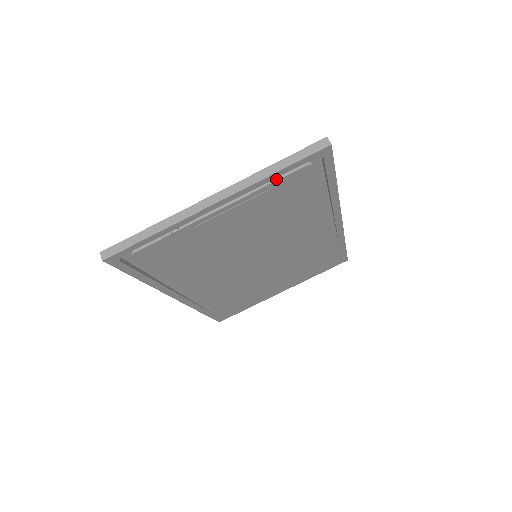
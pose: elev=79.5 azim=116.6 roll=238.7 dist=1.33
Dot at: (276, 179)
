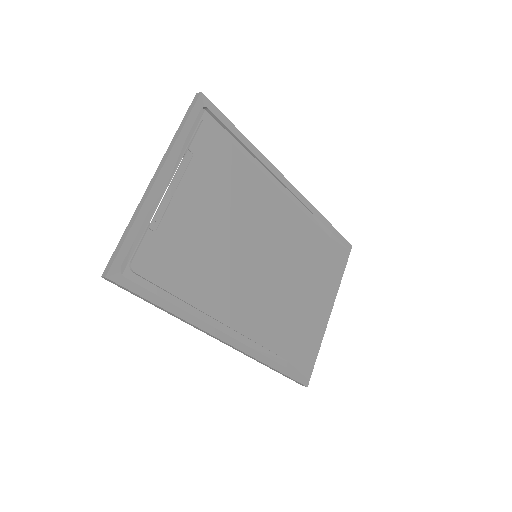
Dot at: (190, 143)
